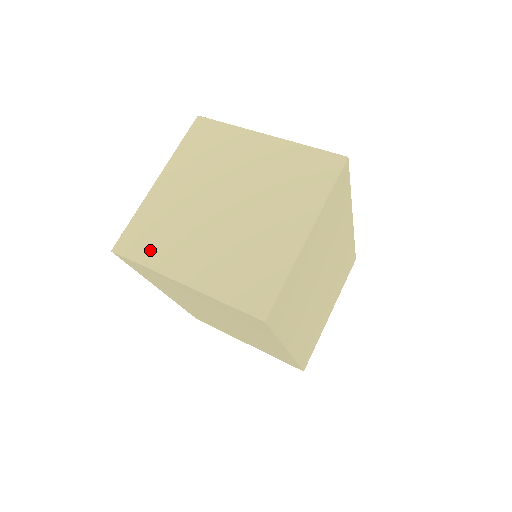
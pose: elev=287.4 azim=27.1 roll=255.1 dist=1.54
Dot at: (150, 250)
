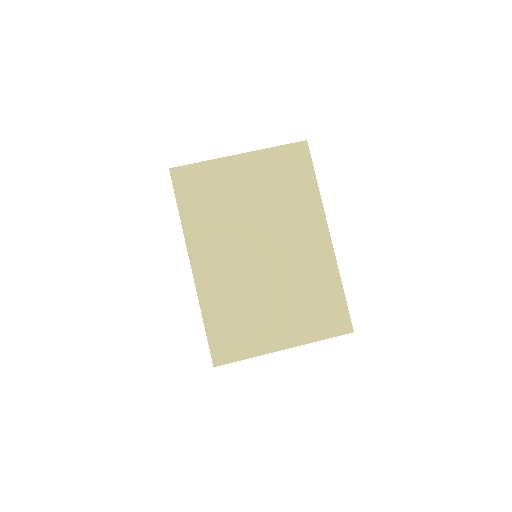
Dot at: occluded
